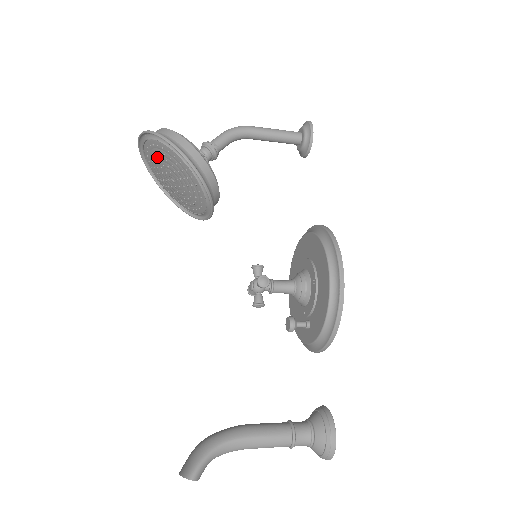
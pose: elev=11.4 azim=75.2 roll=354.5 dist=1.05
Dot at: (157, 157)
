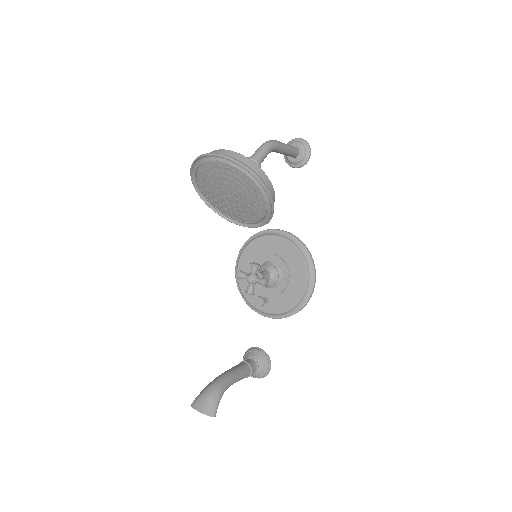
Dot at: (232, 179)
